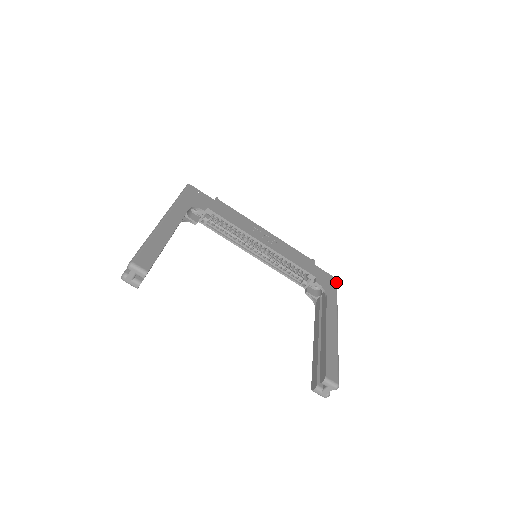
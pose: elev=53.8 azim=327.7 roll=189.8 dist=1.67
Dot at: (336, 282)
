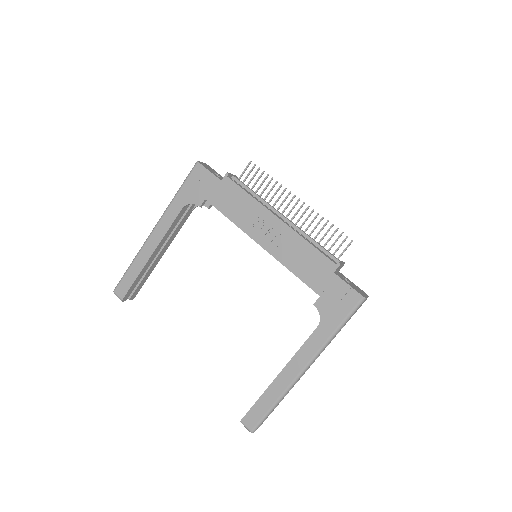
Dot at: (357, 303)
